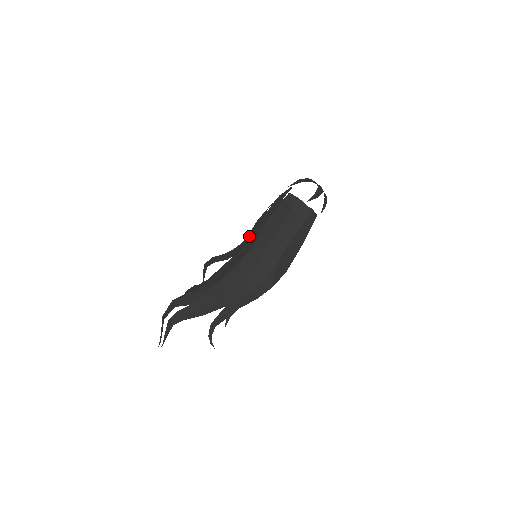
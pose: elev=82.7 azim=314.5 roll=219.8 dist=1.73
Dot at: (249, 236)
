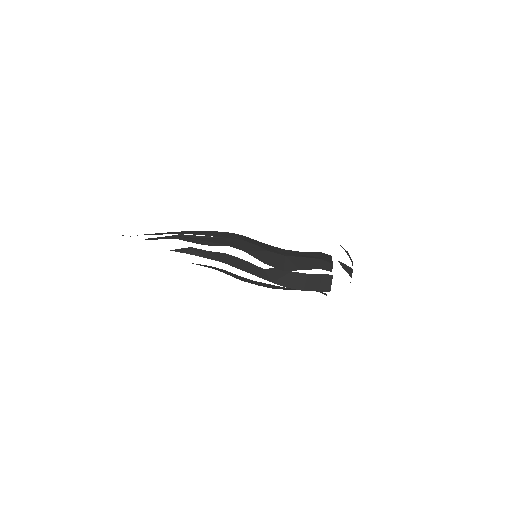
Dot at: occluded
